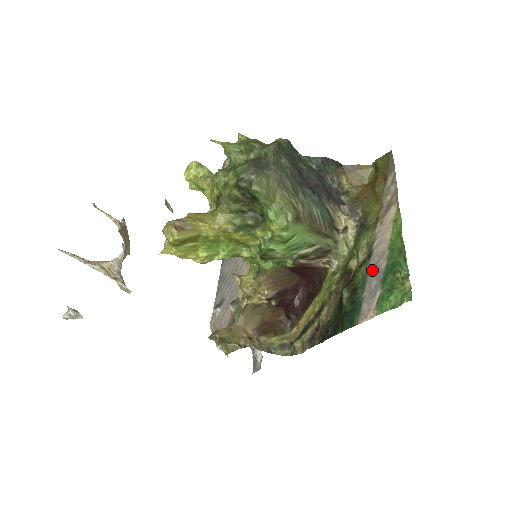
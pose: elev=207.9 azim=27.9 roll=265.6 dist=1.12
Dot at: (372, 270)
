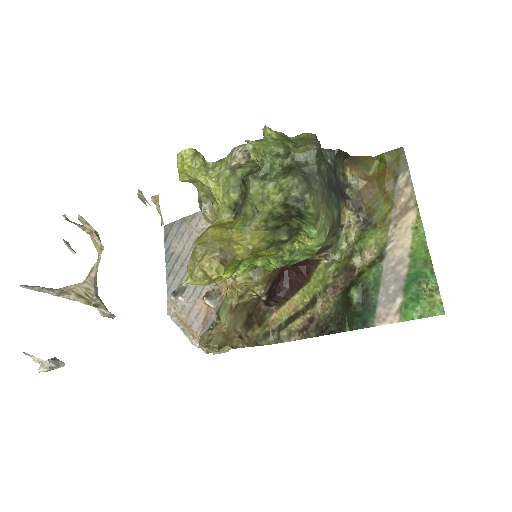
Dot at: (388, 274)
